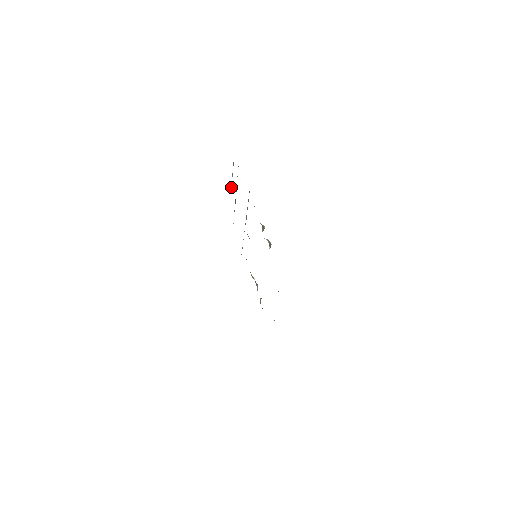
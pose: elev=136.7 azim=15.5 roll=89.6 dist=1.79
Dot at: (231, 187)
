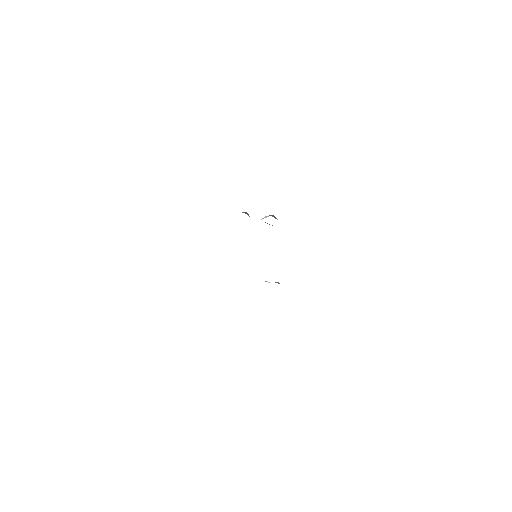
Dot at: occluded
